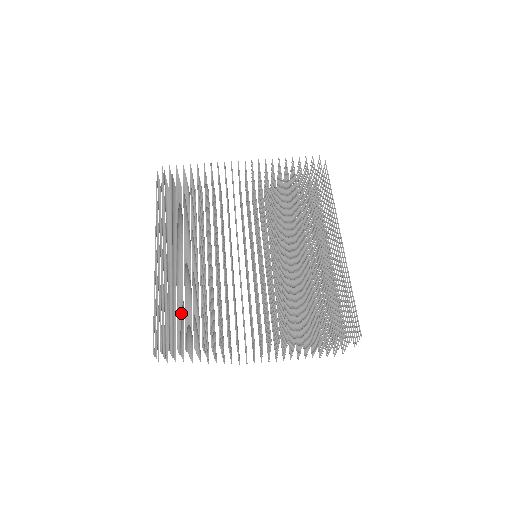
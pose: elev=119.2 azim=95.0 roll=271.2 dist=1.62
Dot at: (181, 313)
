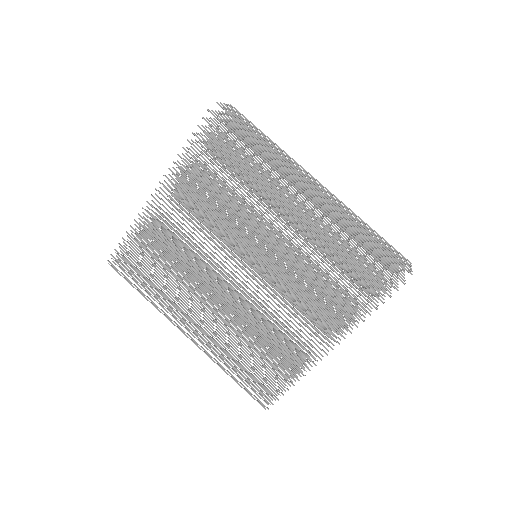
Dot at: occluded
